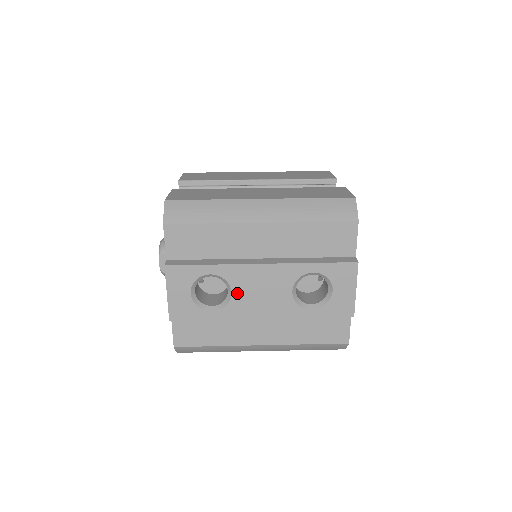
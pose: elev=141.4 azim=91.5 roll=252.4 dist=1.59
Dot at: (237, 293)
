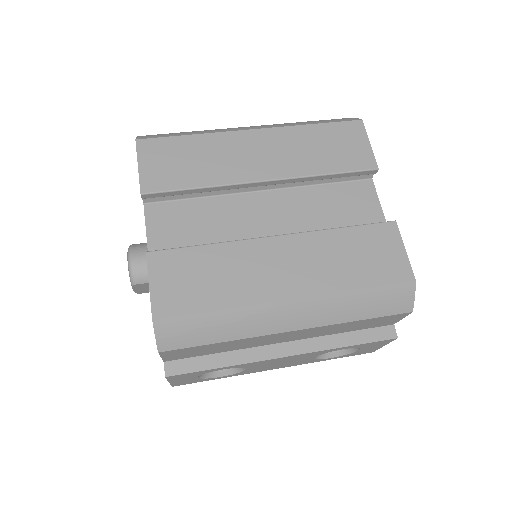
Dot at: (252, 368)
